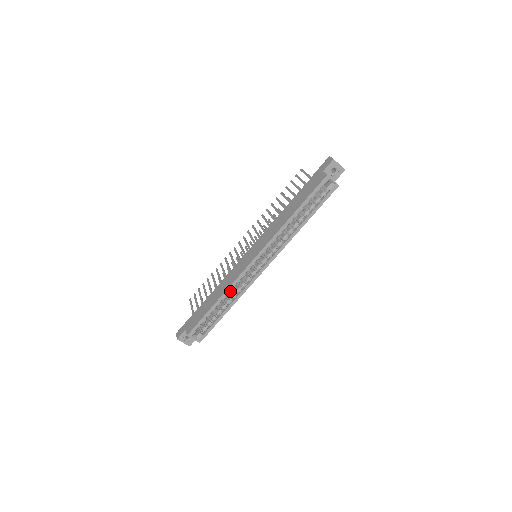
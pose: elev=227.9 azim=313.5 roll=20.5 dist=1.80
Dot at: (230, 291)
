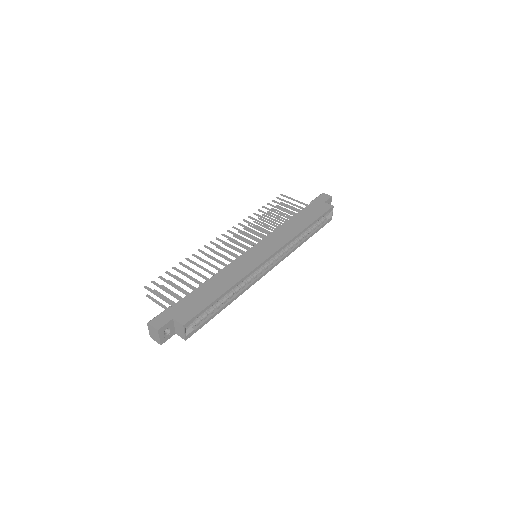
Dot at: (238, 283)
